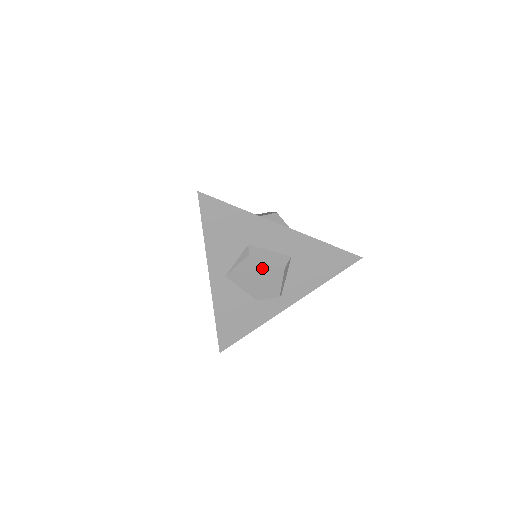
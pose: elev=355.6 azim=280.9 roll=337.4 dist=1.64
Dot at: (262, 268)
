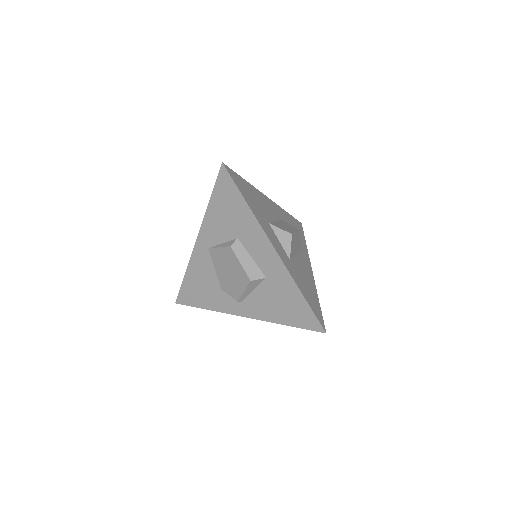
Dot at: (235, 266)
